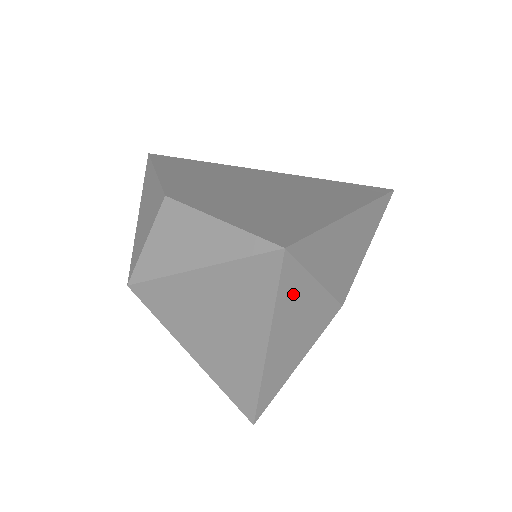
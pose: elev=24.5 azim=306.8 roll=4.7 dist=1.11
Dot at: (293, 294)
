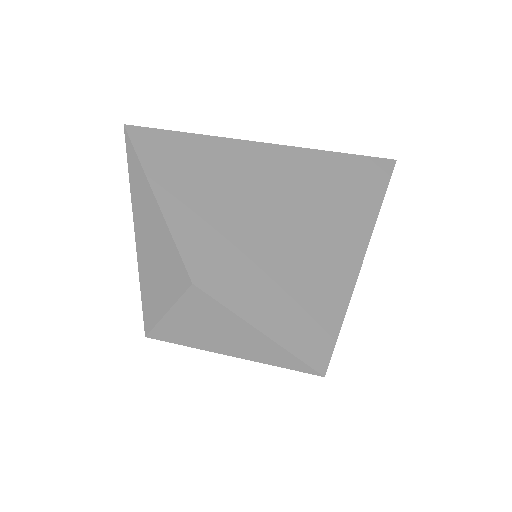
Dot at: occluded
